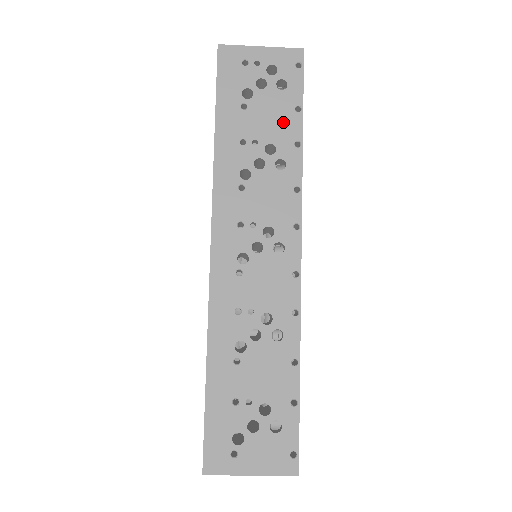
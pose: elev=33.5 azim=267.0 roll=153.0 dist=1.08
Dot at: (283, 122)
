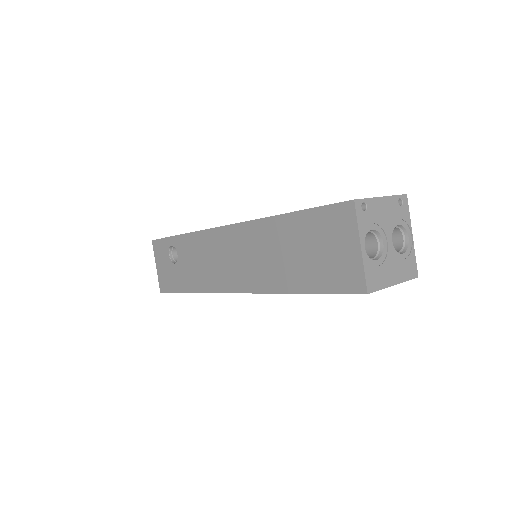
Dot at: occluded
